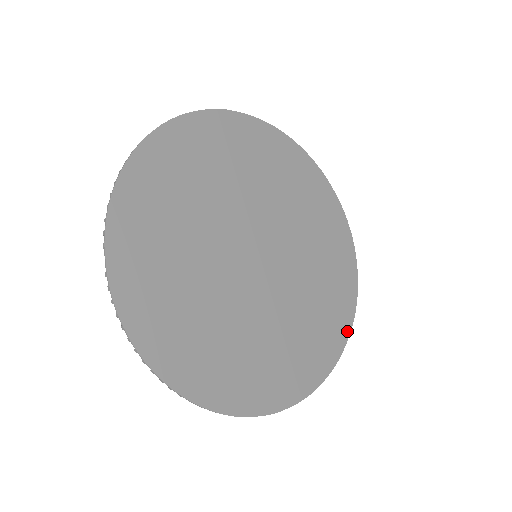
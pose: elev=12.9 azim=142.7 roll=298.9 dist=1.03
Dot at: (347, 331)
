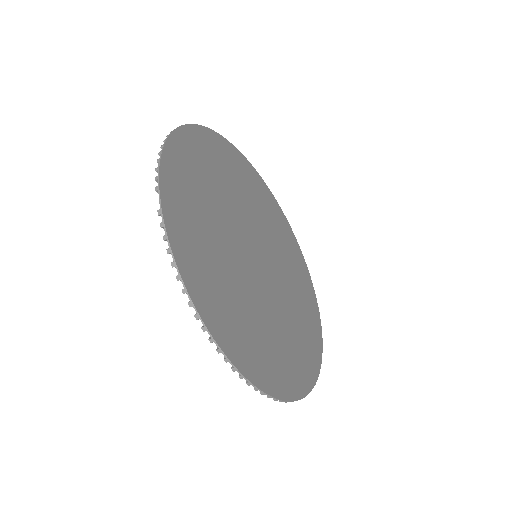
Dot at: (320, 350)
